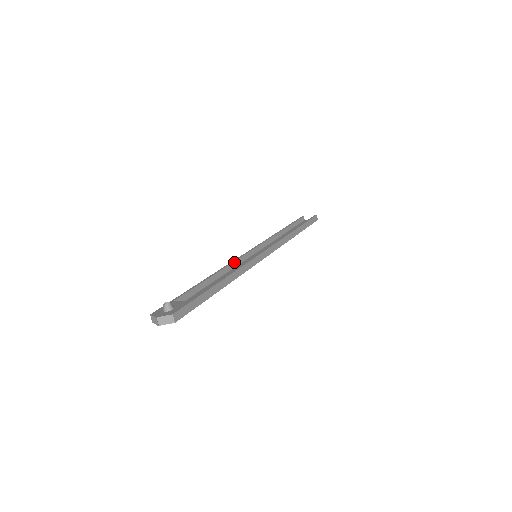
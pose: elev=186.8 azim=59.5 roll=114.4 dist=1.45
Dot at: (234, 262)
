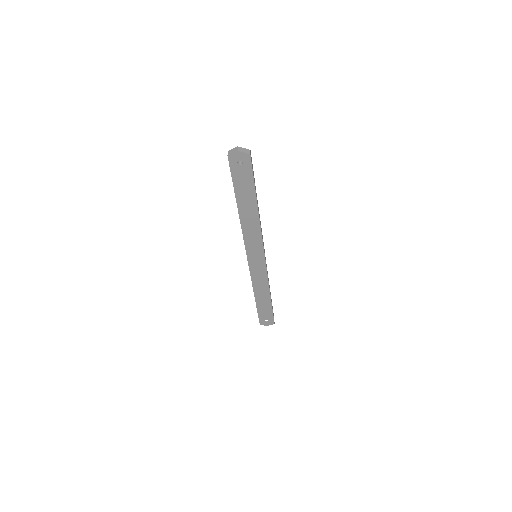
Dot at: occluded
